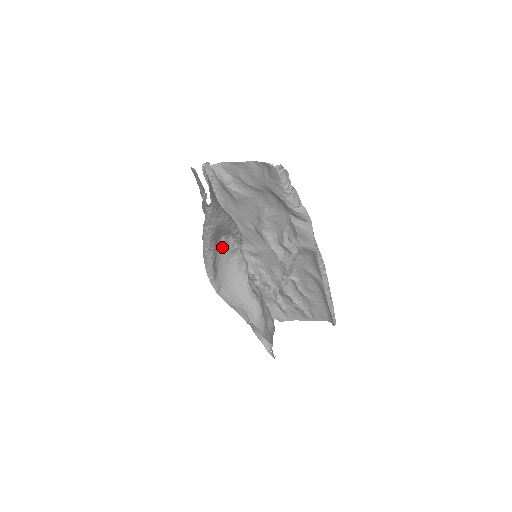
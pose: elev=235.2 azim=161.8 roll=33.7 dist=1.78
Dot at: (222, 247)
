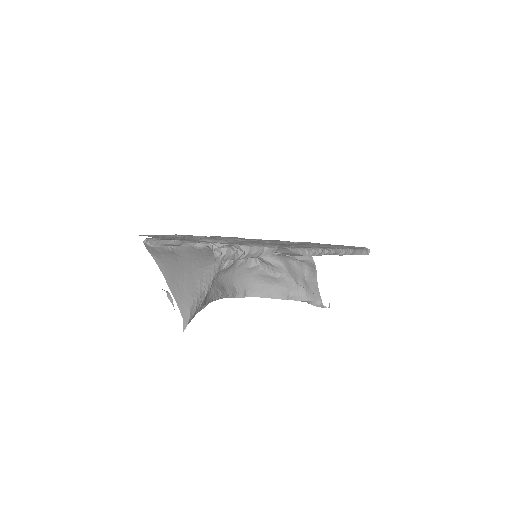
Dot at: (221, 273)
